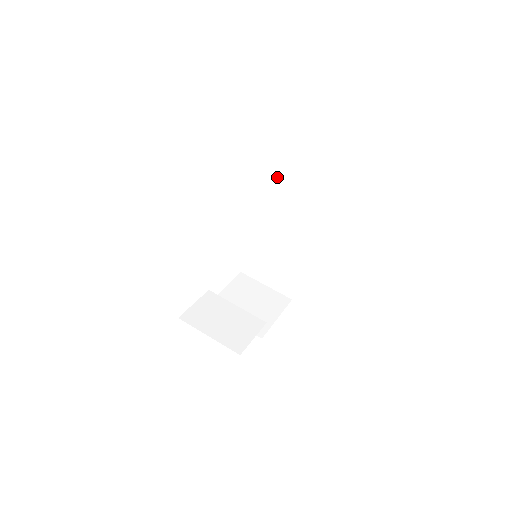
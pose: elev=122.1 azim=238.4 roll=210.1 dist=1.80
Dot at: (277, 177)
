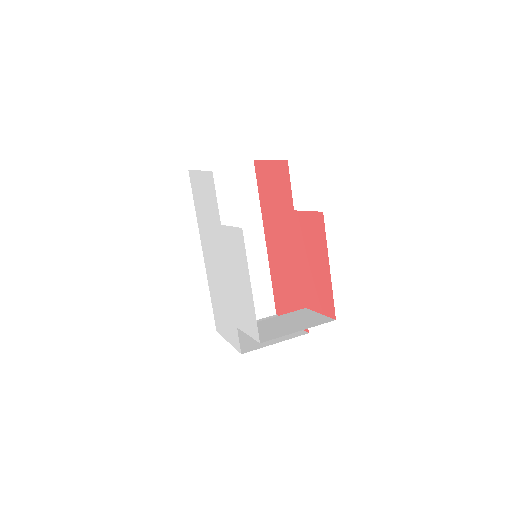
Dot at: occluded
